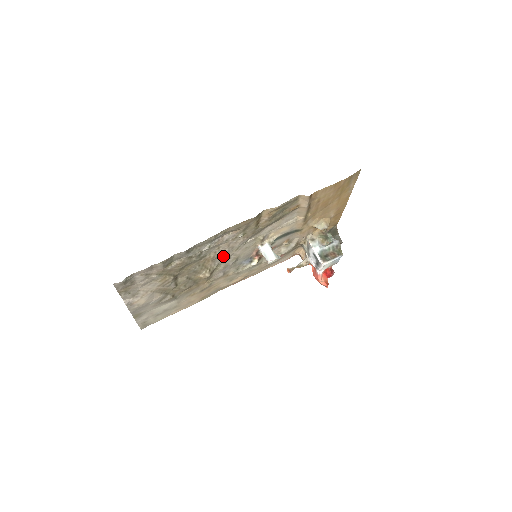
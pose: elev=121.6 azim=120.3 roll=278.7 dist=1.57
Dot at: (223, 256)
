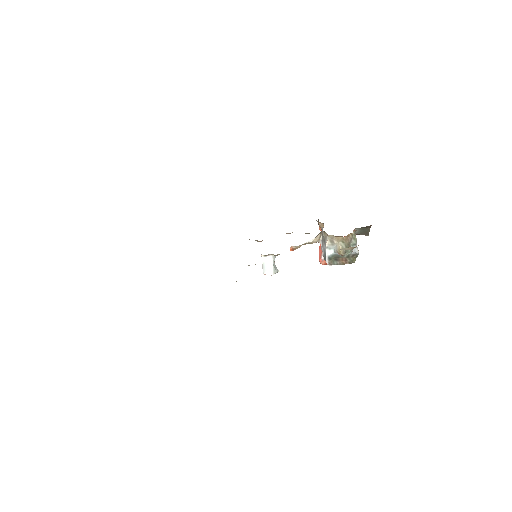
Dot at: occluded
